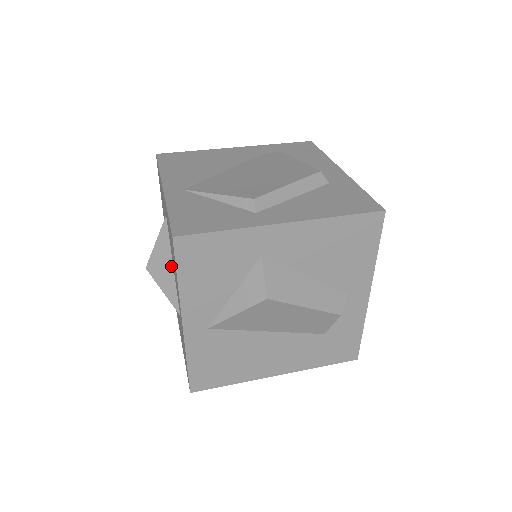
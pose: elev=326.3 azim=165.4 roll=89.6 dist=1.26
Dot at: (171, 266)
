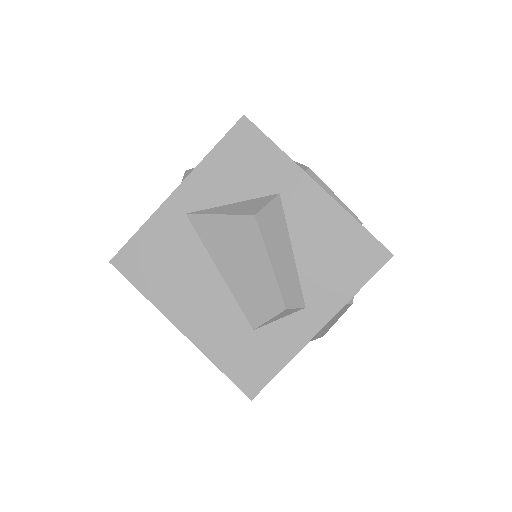
Dot at: occluded
